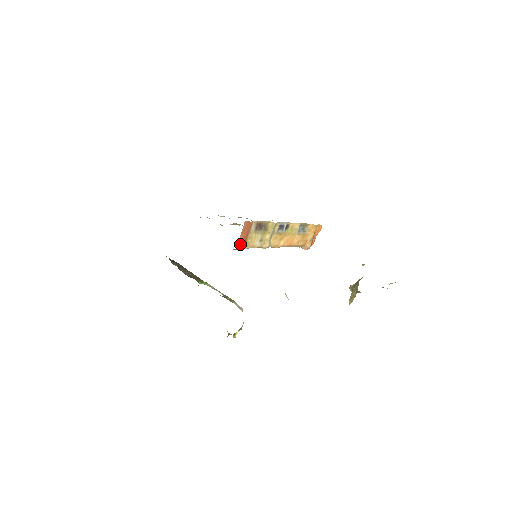
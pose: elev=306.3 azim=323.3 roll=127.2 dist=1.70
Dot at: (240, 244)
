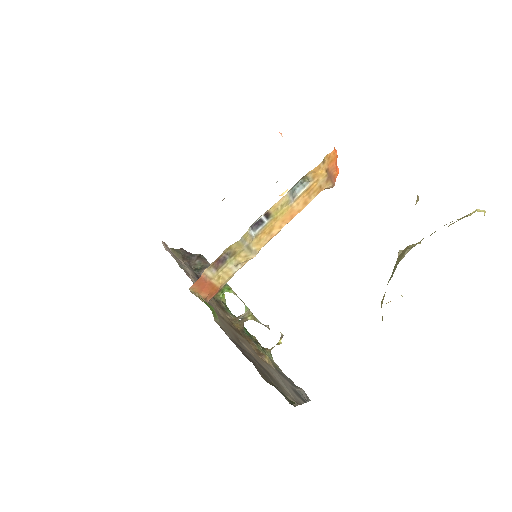
Dot at: (210, 295)
